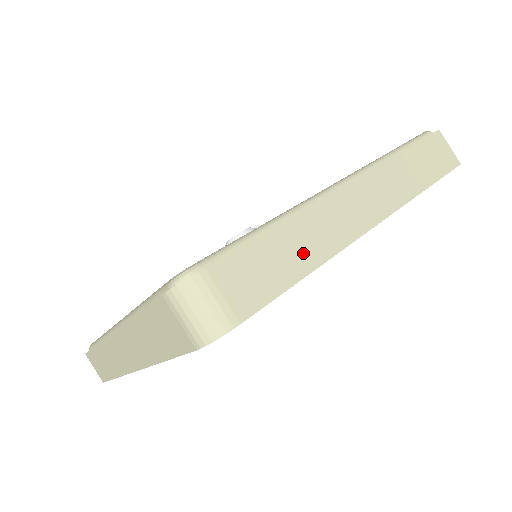
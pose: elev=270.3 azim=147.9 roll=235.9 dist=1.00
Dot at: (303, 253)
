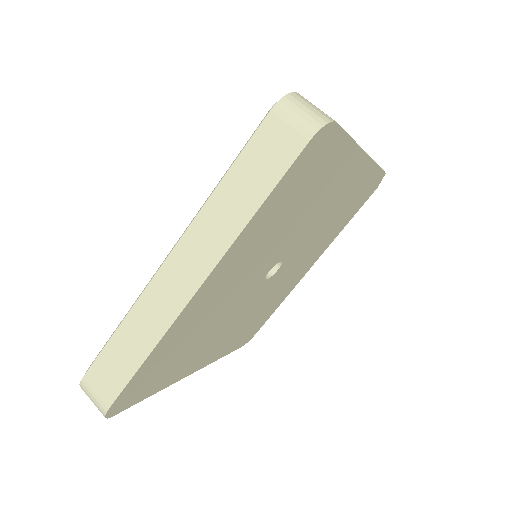
Dot at: occluded
